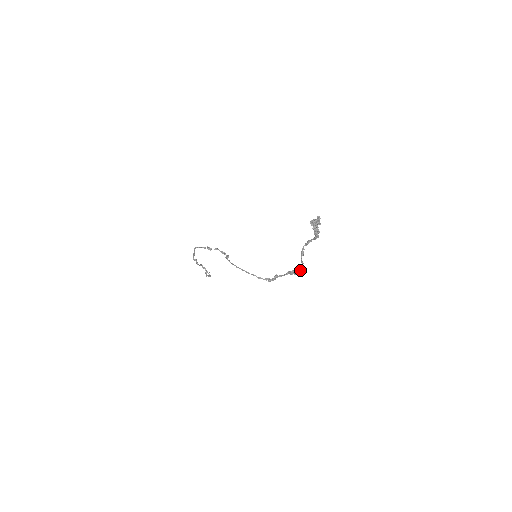
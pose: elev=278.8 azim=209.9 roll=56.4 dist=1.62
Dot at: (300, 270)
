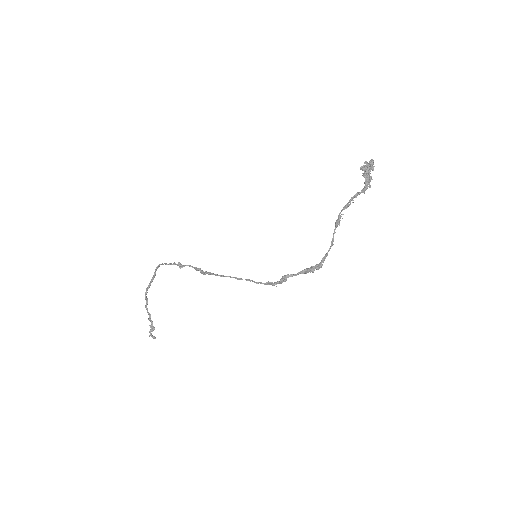
Dot at: (322, 264)
